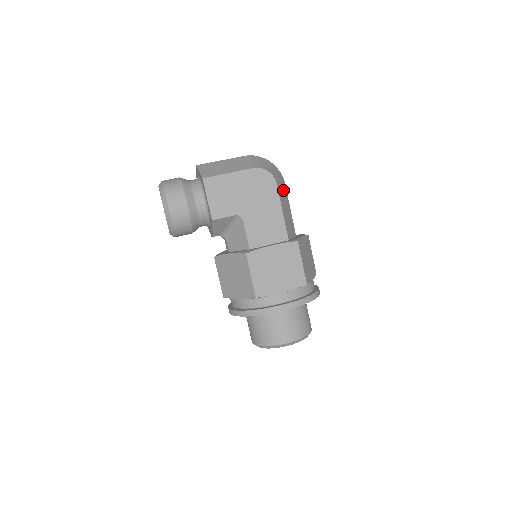
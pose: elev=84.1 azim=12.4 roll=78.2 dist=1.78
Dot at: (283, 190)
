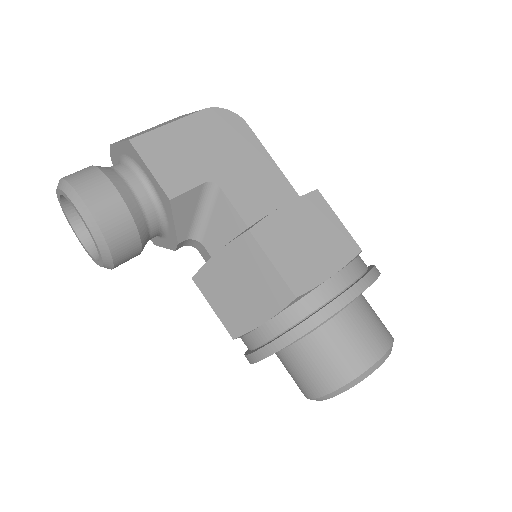
Dot at: occluded
